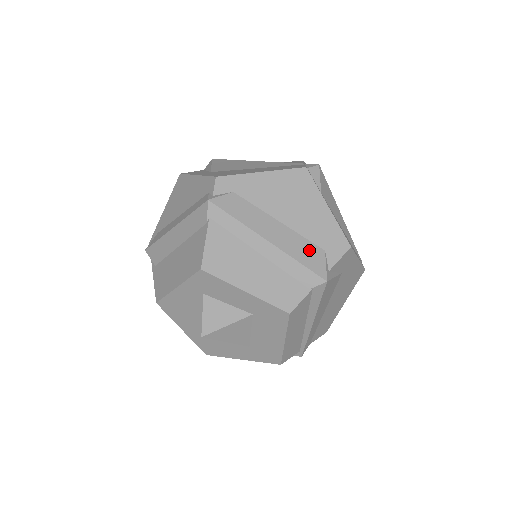
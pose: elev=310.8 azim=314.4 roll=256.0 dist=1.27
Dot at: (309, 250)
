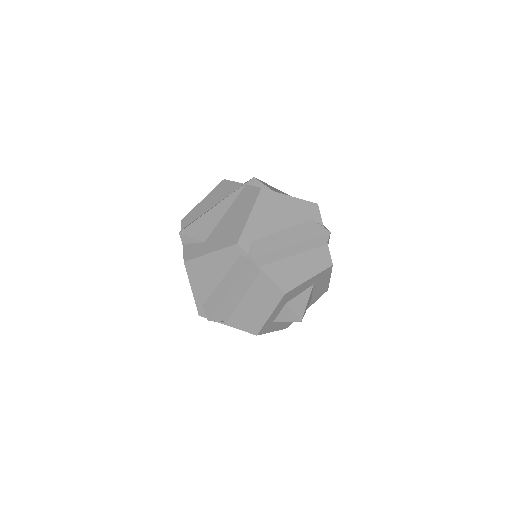
Dot at: (308, 227)
